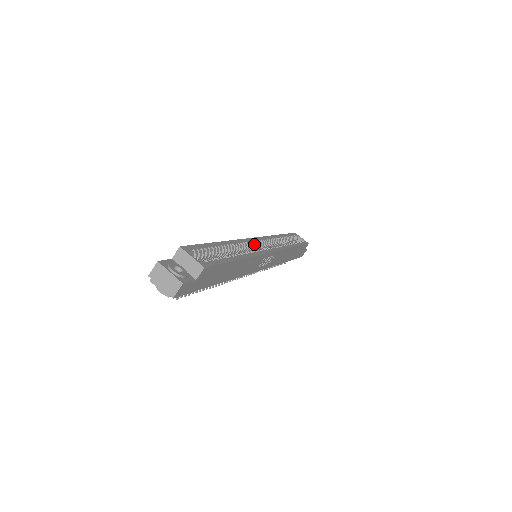
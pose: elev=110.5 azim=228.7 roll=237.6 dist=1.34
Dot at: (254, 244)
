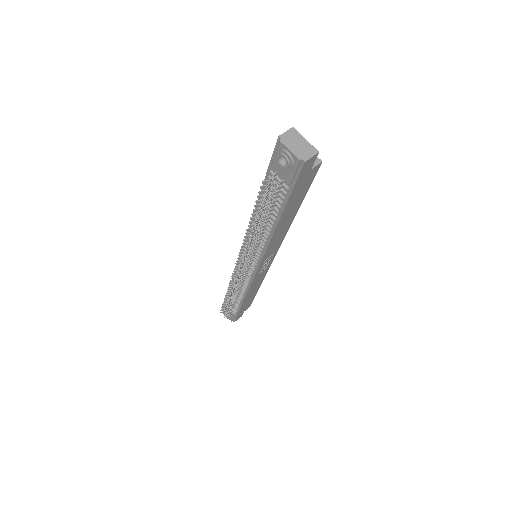
Dot at: occluded
